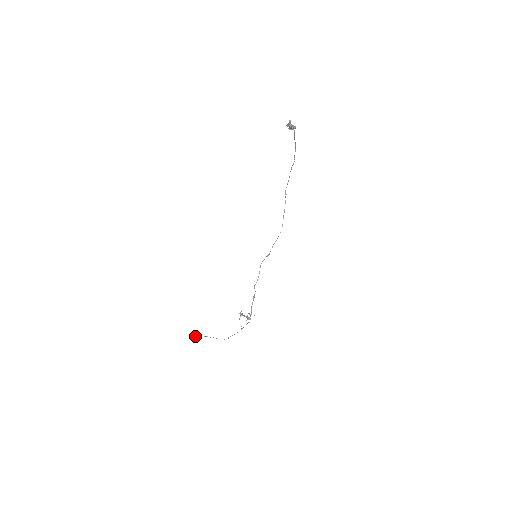
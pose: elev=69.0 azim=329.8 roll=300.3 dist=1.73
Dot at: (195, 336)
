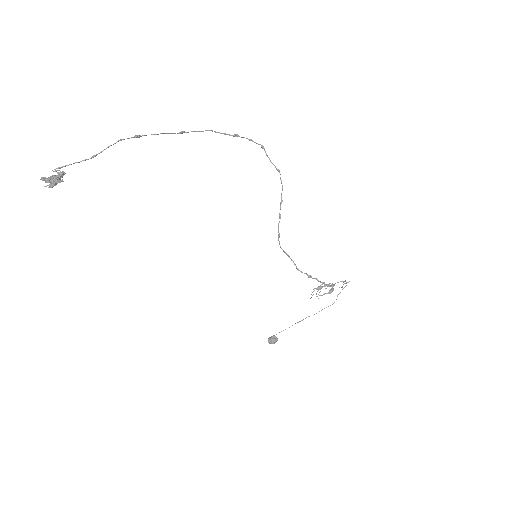
Dot at: (270, 341)
